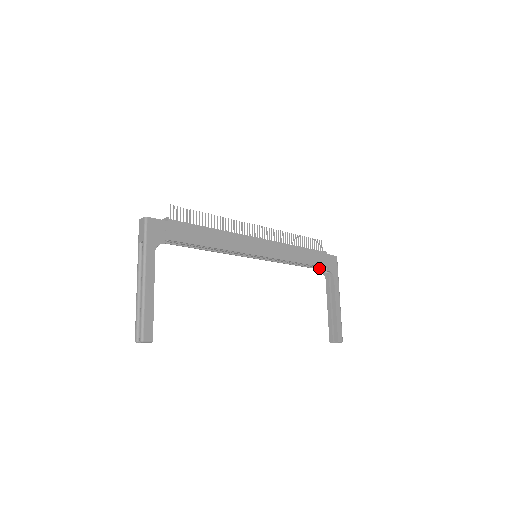
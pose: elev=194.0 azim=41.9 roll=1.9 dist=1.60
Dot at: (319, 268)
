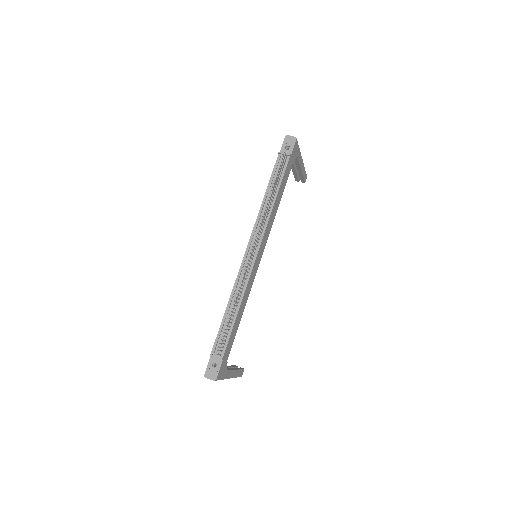
Dot at: occluded
